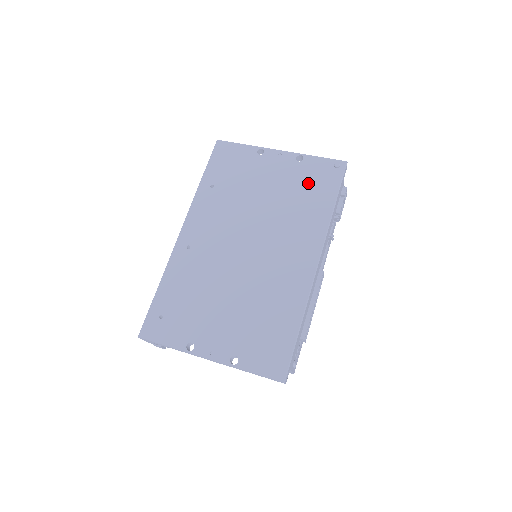
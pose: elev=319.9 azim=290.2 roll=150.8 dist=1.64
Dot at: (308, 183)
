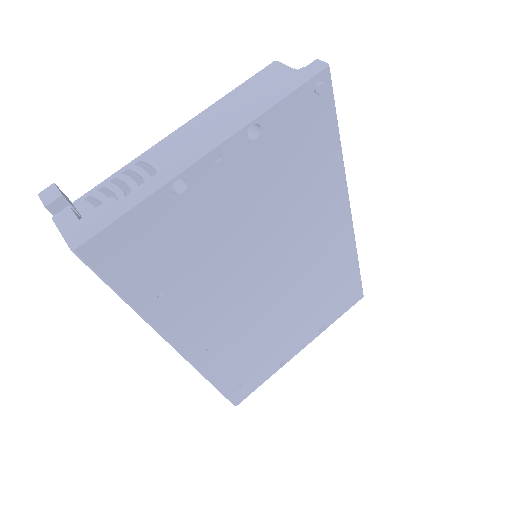
Dot at: (293, 155)
